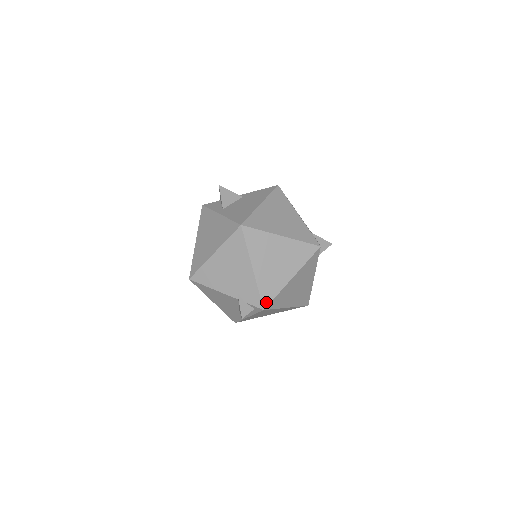
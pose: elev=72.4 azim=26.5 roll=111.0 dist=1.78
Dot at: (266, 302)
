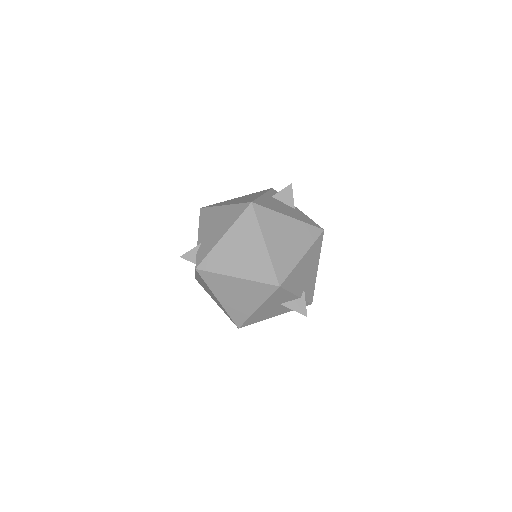
Dot at: (203, 267)
